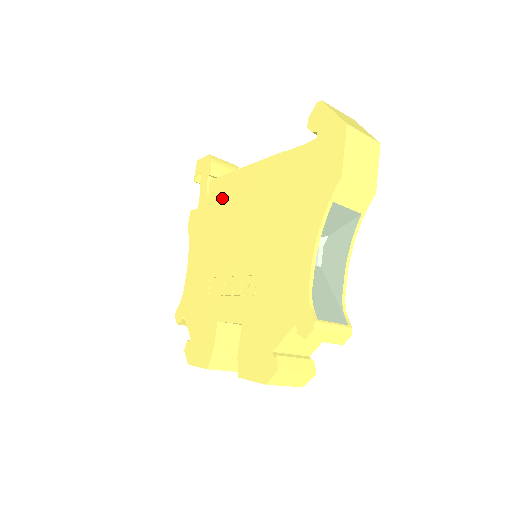
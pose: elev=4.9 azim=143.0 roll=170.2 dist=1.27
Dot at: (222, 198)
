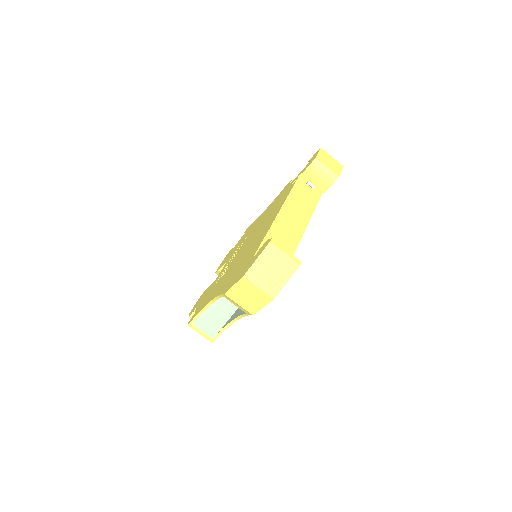
Dot at: (279, 203)
